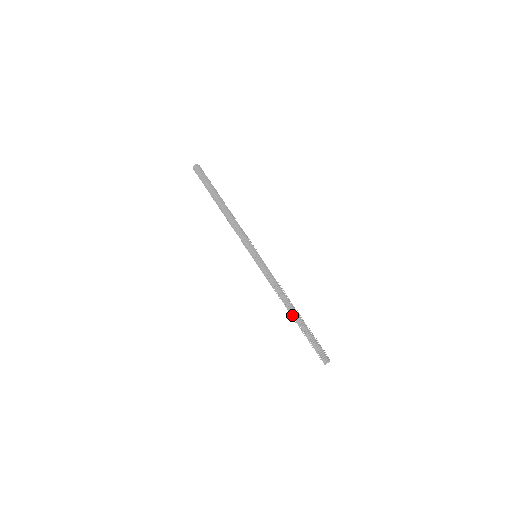
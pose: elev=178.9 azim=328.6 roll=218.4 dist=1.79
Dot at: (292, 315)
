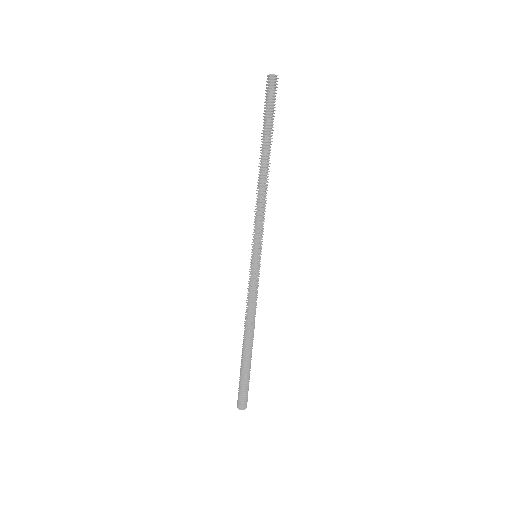
Dot at: (245, 346)
